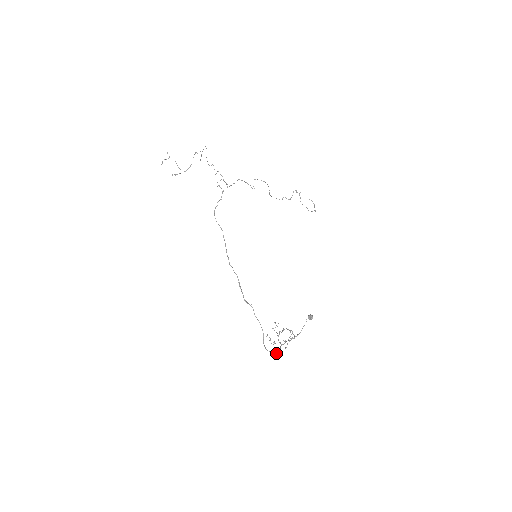
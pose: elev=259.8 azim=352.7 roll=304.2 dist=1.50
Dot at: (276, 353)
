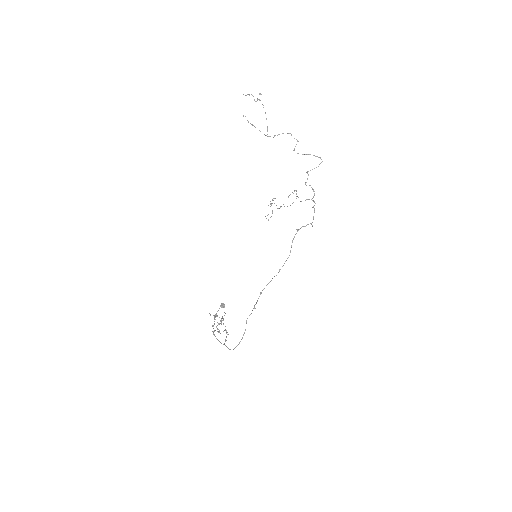
Dot at: occluded
